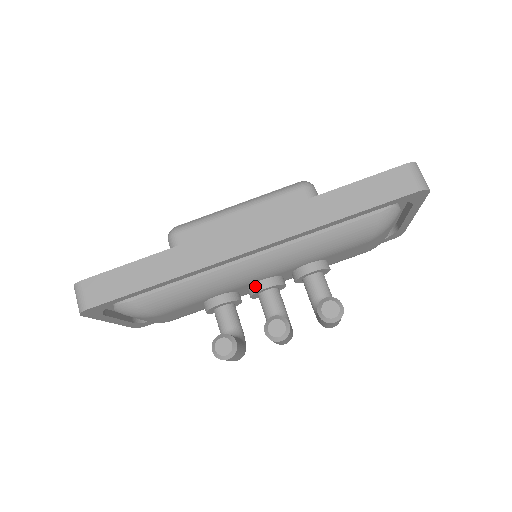
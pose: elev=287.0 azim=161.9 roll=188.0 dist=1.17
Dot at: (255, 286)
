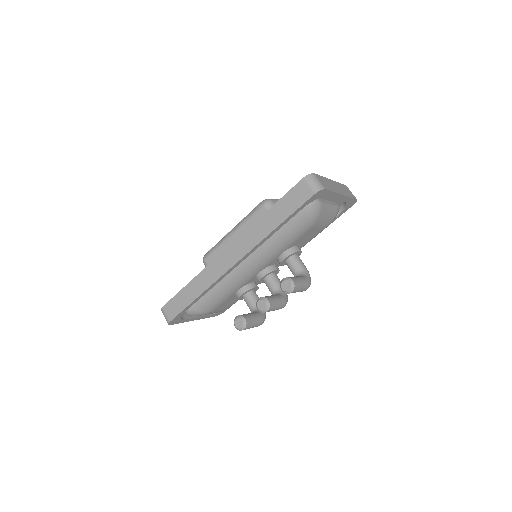
Dot at: (257, 277)
